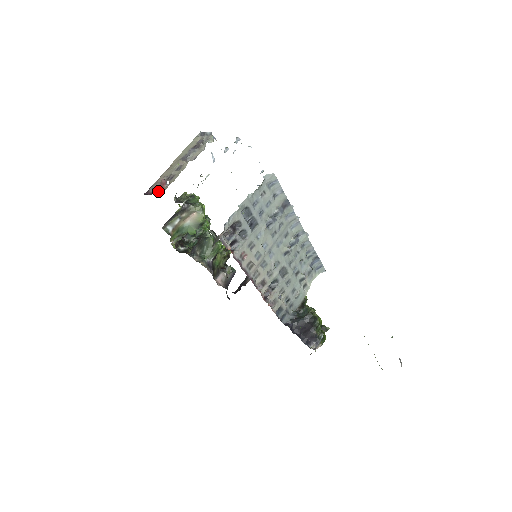
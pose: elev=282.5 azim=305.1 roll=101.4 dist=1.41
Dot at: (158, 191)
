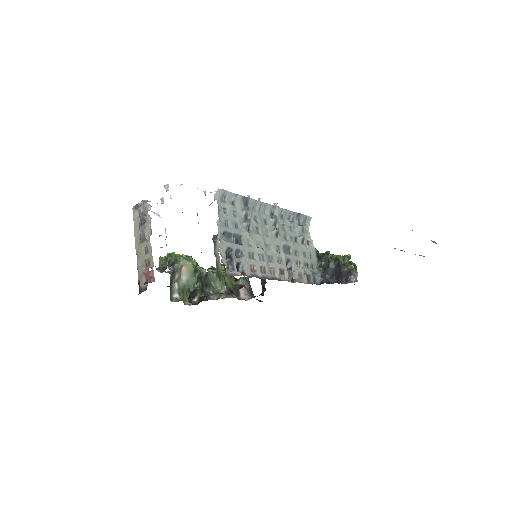
Dot at: (149, 282)
